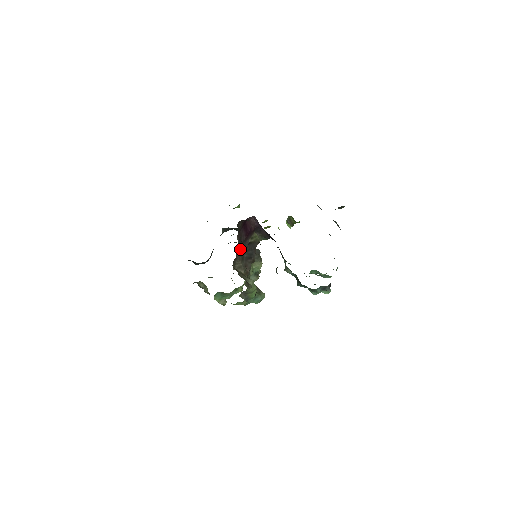
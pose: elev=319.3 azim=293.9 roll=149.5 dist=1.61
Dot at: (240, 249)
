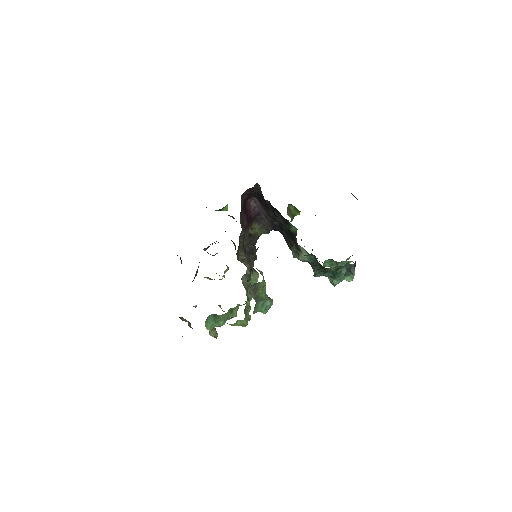
Dot at: (242, 237)
